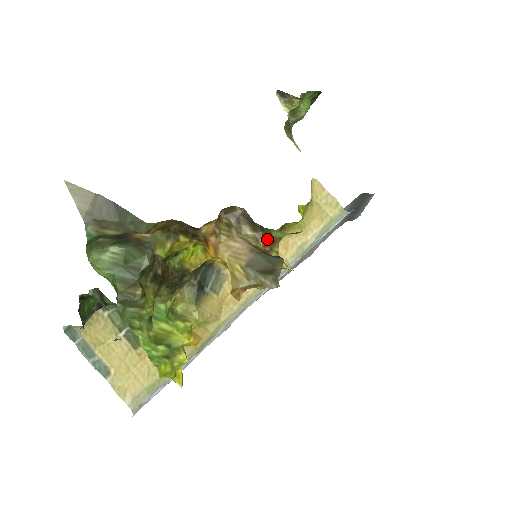
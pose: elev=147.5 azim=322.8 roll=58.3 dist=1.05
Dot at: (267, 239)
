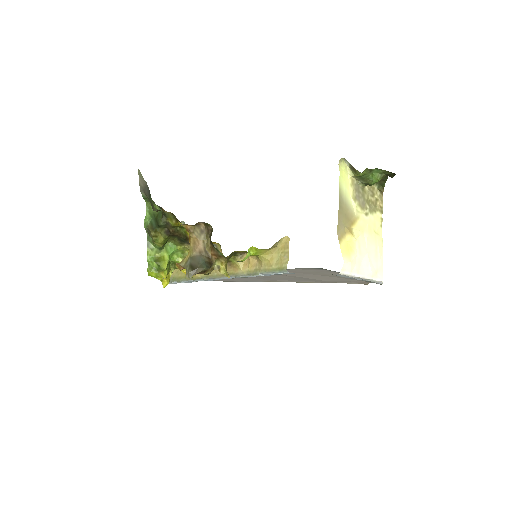
Dot at: (216, 252)
